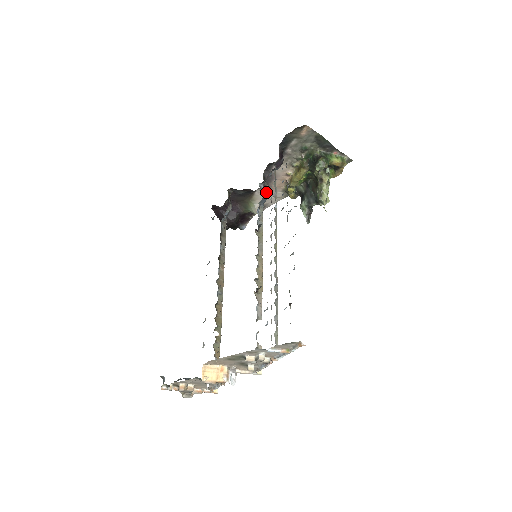
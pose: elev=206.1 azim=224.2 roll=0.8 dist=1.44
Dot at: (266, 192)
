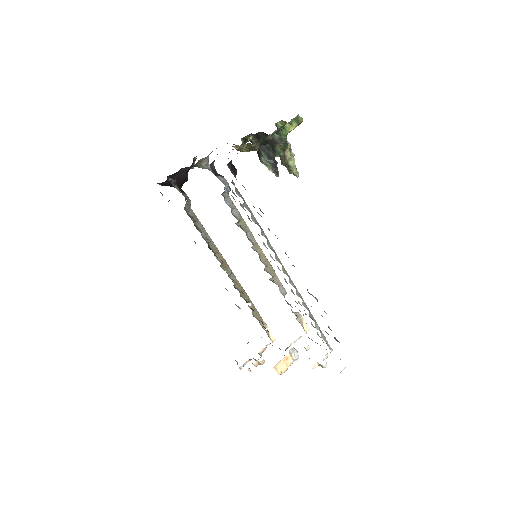
Dot at: (227, 190)
